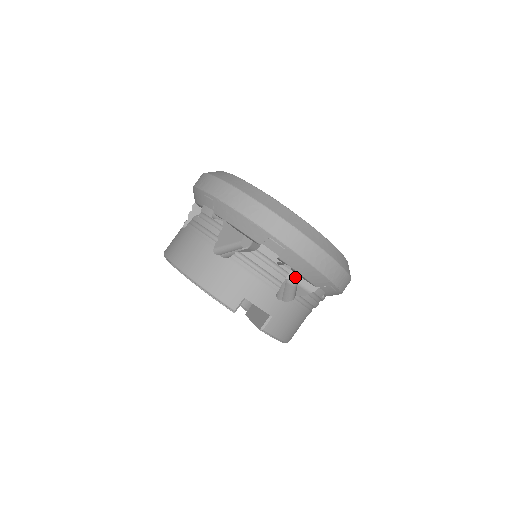
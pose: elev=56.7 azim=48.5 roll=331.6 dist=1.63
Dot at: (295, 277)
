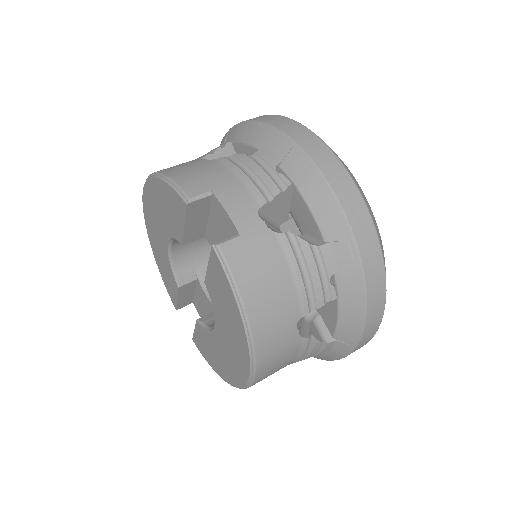
Dot at: occluded
